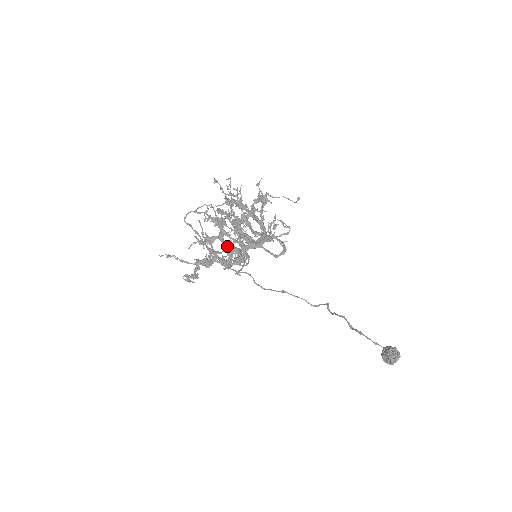
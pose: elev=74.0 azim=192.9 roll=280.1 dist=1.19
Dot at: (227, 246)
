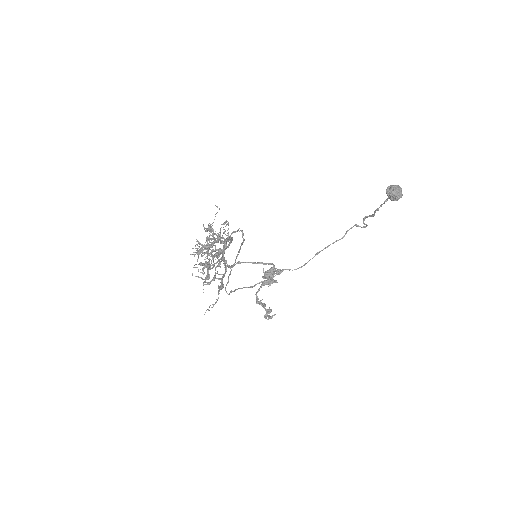
Dot at: occluded
